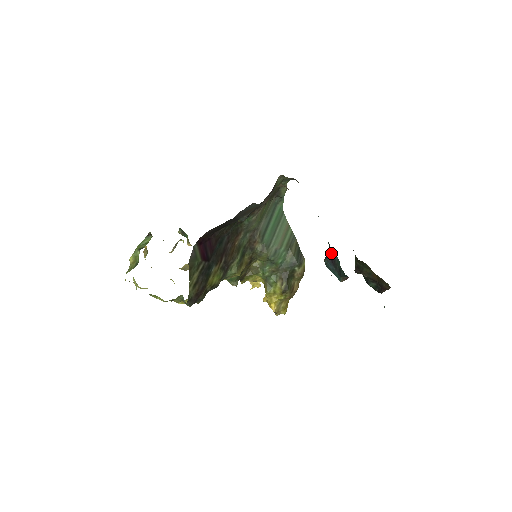
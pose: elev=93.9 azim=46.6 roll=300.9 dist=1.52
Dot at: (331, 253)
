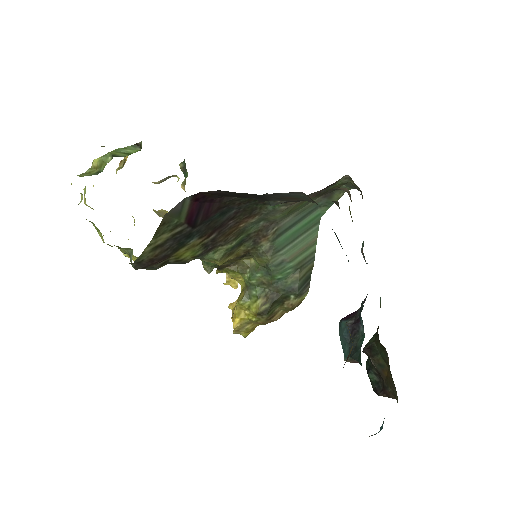
Dot at: (358, 319)
